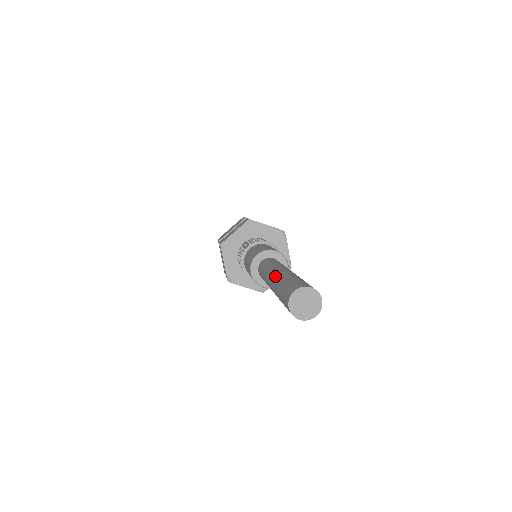
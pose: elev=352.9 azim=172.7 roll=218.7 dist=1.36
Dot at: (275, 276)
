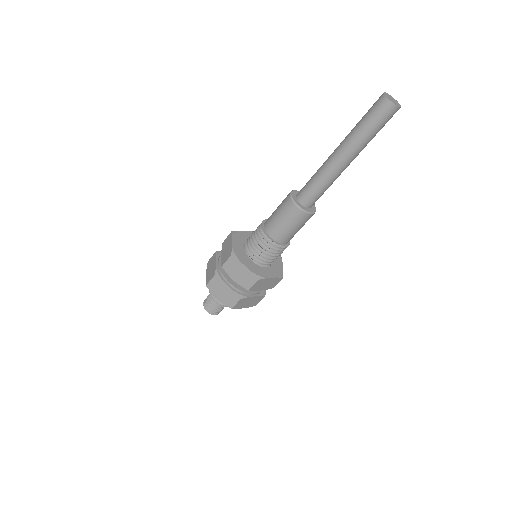
Dot at: occluded
